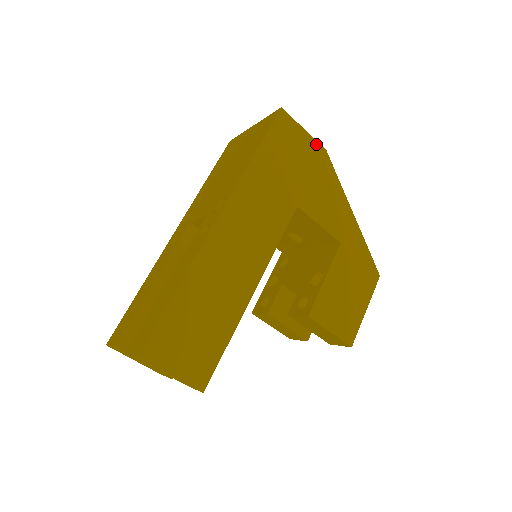
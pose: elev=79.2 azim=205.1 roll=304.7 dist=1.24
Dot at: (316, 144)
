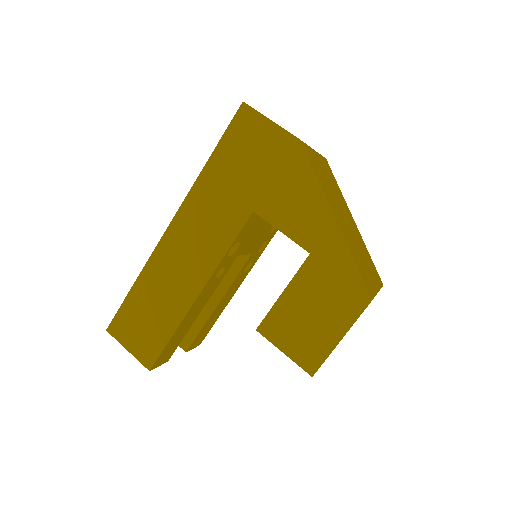
Dot at: (286, 135)
